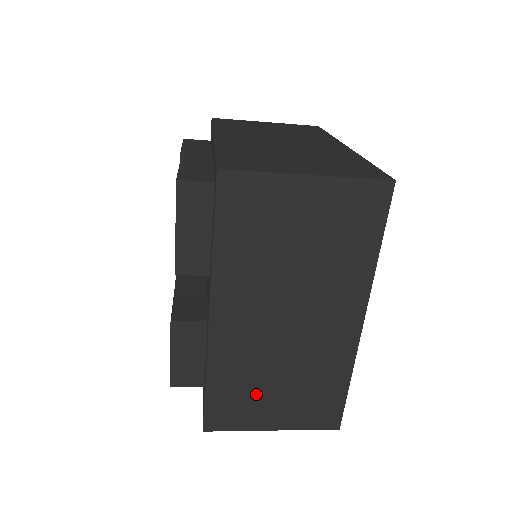
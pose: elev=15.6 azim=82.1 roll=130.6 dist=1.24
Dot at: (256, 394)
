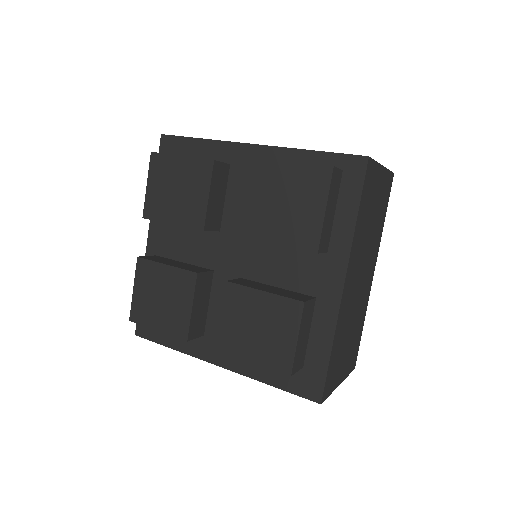
Dot at: (342, 351)
